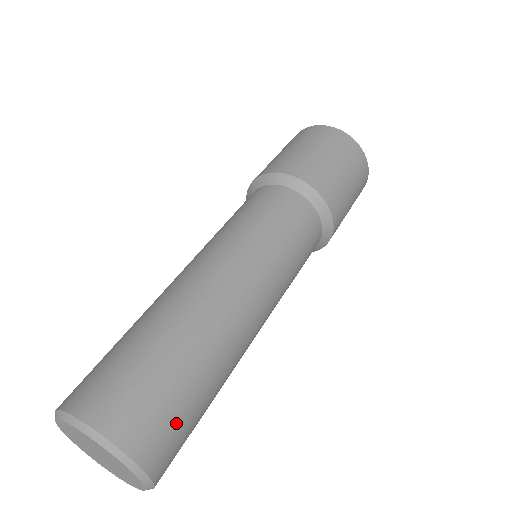
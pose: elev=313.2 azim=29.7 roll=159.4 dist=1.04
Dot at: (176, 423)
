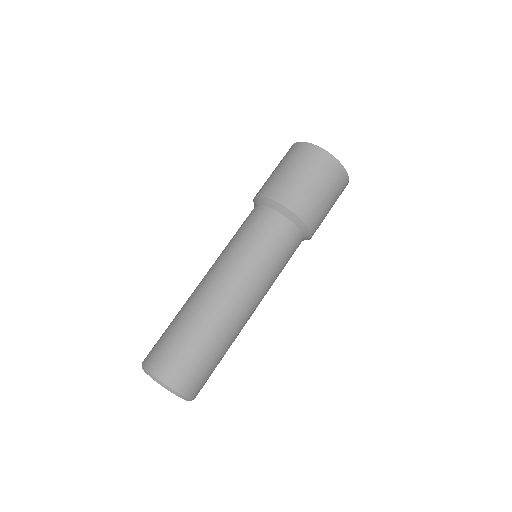
Dot at: (190, 367)
